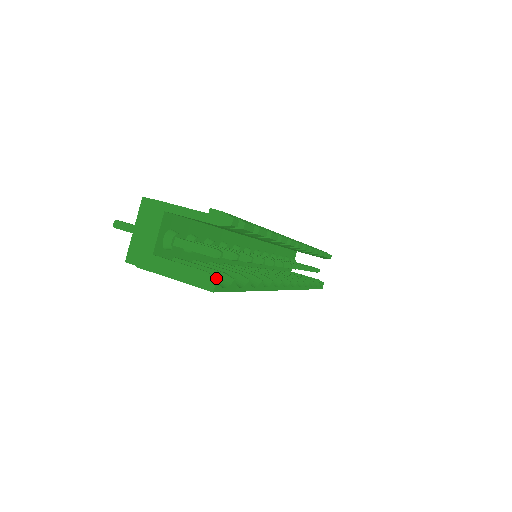
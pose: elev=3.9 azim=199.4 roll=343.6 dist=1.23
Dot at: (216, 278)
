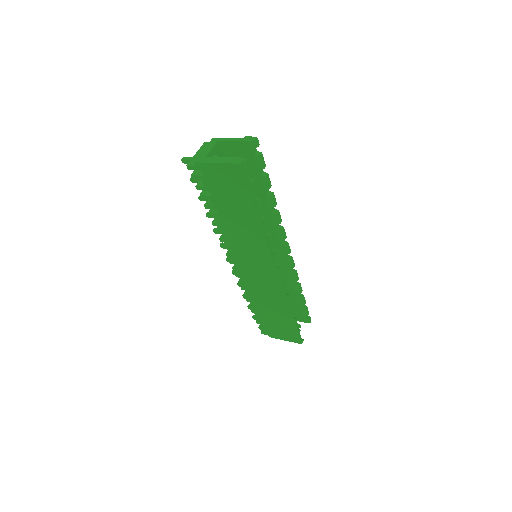
Dot at: occluded
